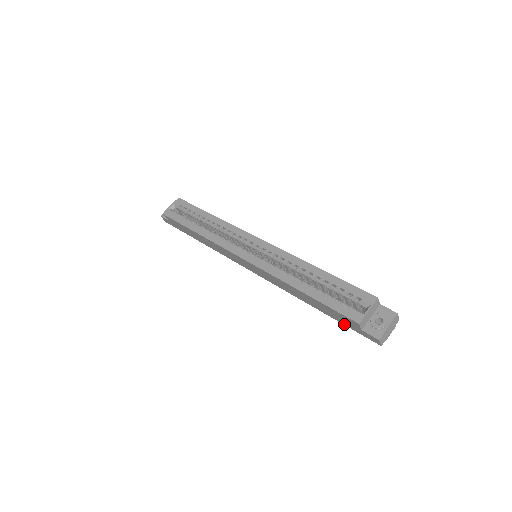
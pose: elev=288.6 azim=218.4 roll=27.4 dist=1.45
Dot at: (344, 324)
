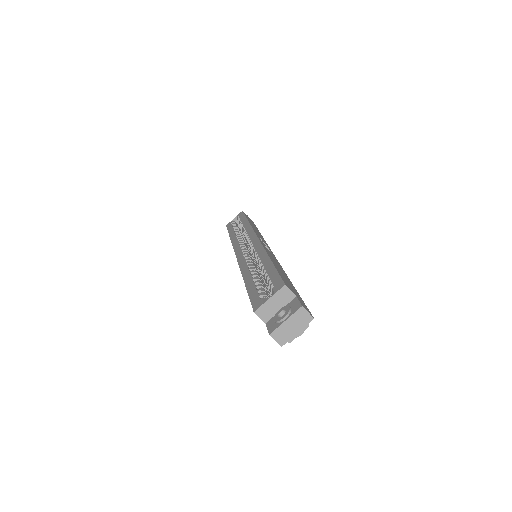
Dot at: occluded
